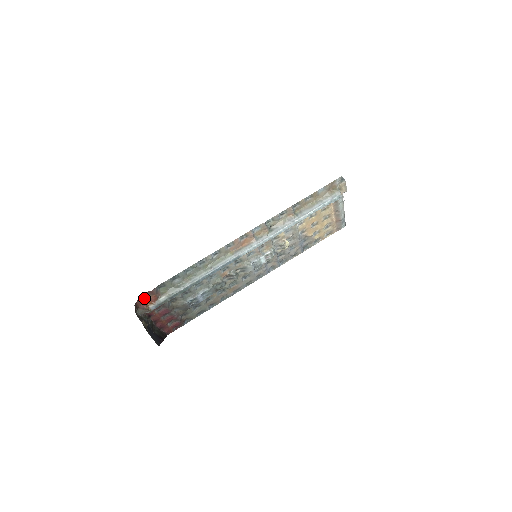
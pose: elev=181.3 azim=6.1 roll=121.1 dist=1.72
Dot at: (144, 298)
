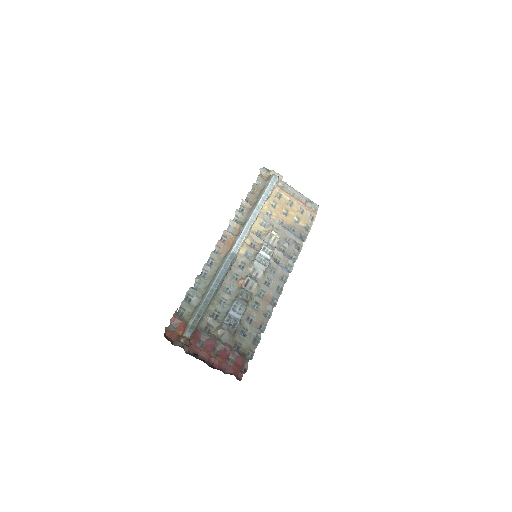
Dot at: (173, 331)
